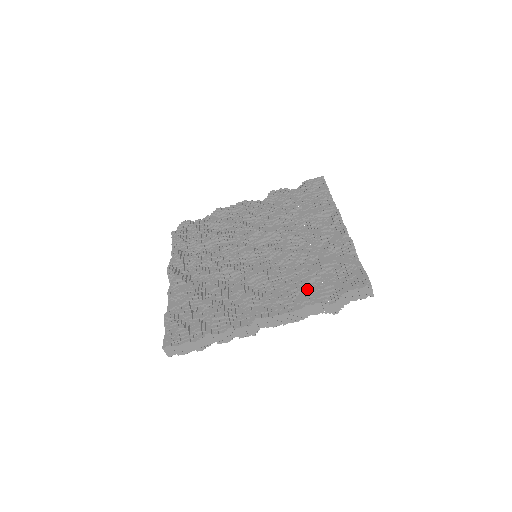
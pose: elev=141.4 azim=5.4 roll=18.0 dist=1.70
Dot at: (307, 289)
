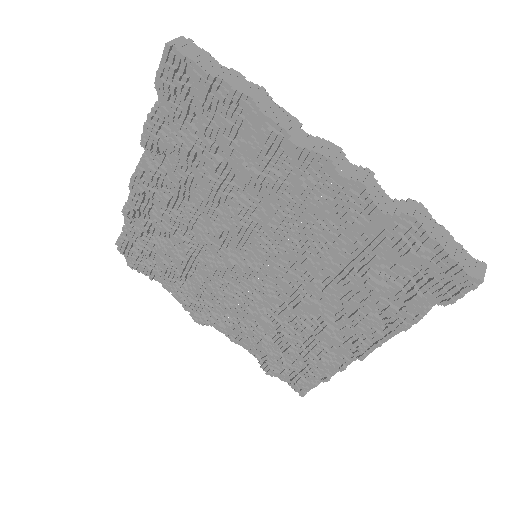
Dot at: (386, 309)
